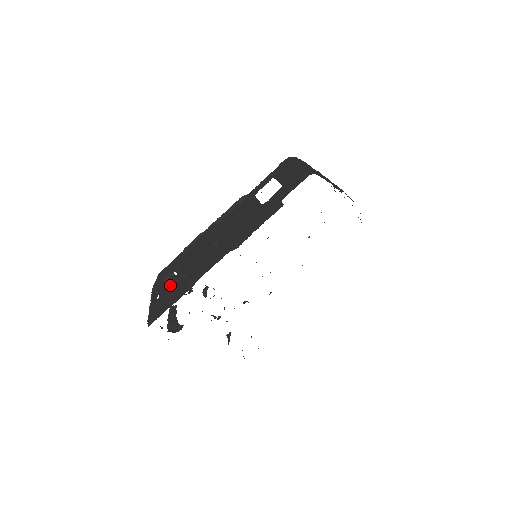
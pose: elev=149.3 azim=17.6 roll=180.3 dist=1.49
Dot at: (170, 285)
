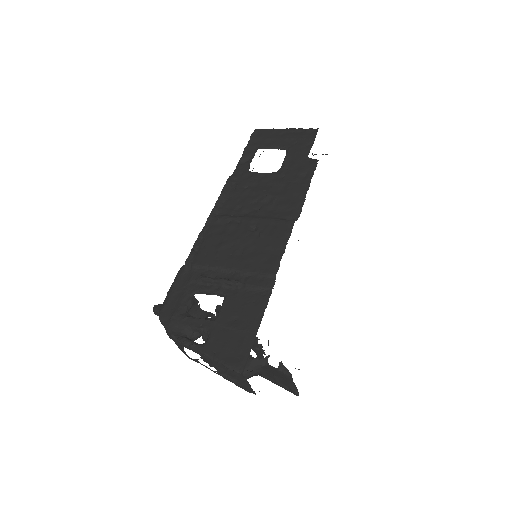
Dot at: occluded
